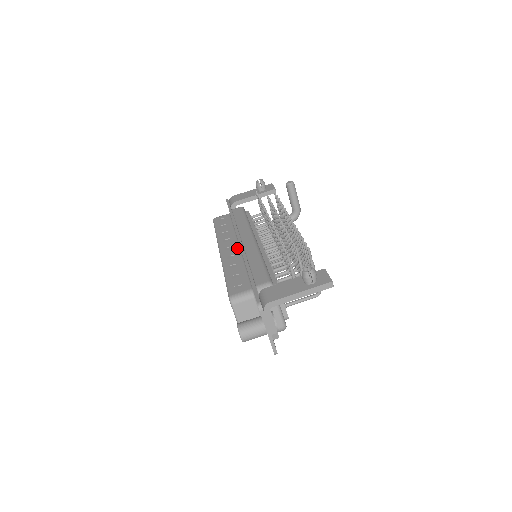
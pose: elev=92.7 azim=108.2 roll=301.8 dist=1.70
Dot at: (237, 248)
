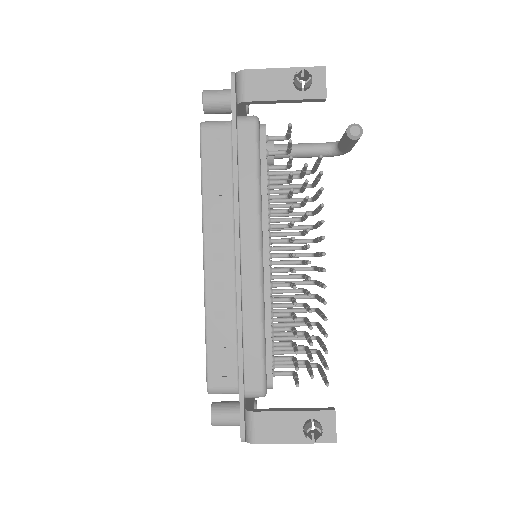
Dot at: (231, 266)
